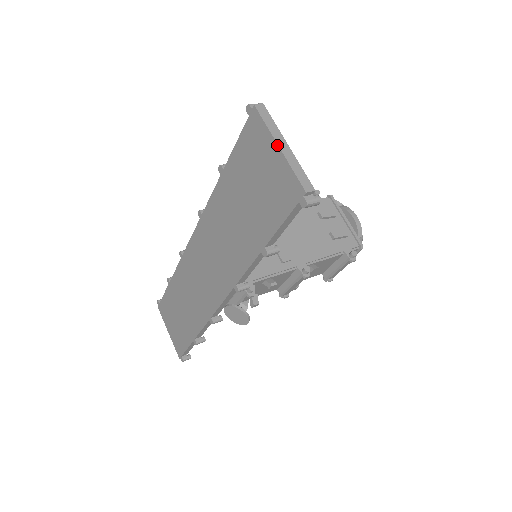
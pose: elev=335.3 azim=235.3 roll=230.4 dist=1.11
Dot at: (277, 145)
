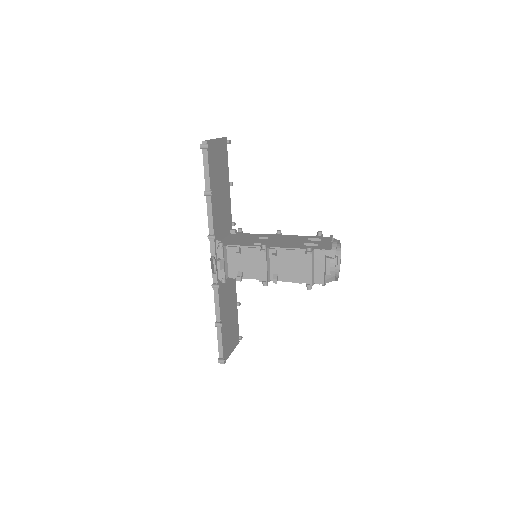
Dot at: occluded
